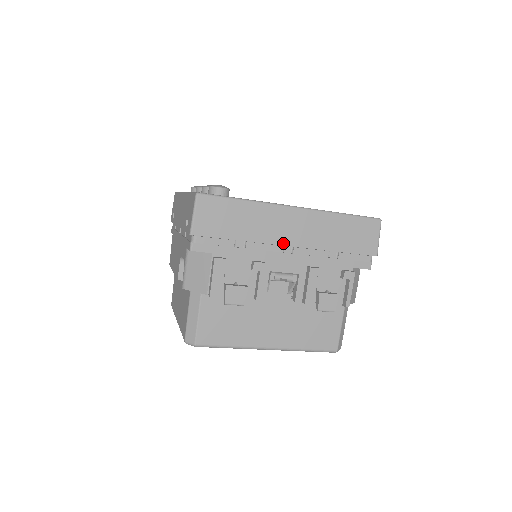
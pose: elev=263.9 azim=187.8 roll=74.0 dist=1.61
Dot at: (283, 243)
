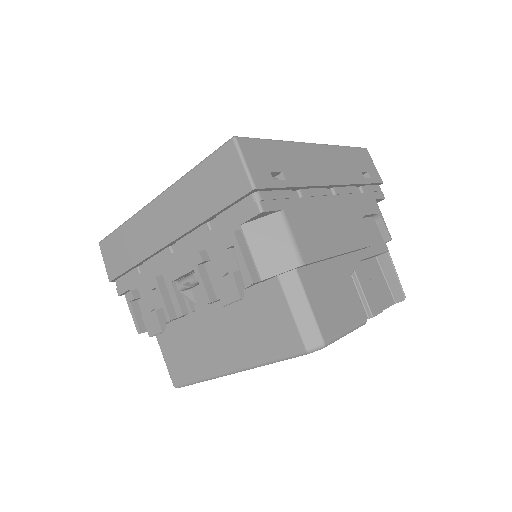
Dot at: (162, 245)
